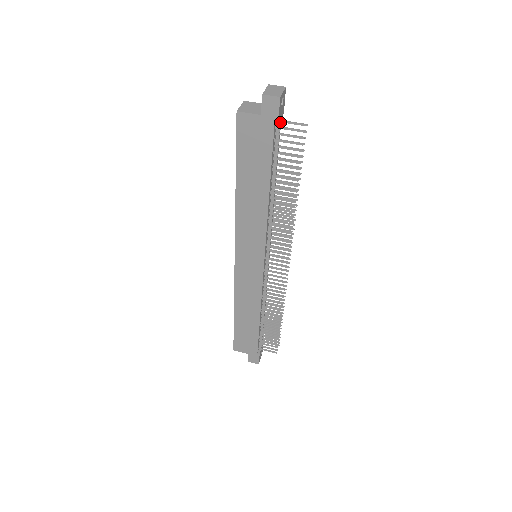
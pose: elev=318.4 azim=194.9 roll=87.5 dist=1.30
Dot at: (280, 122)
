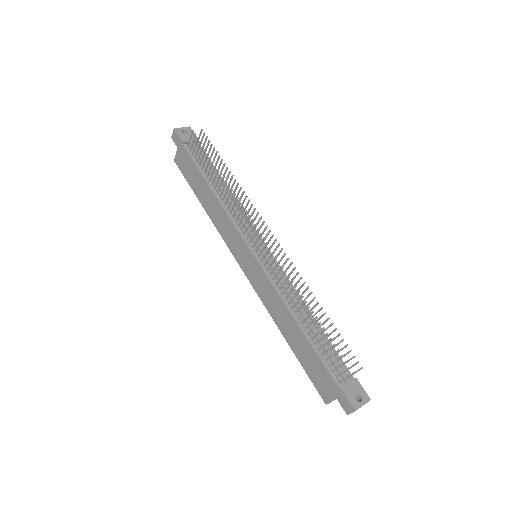
Dot at: occluded
